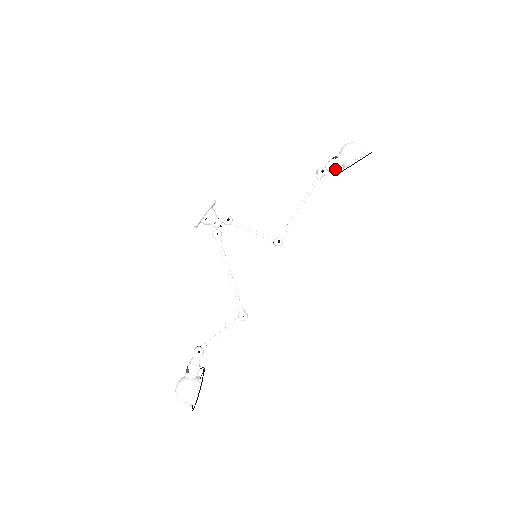
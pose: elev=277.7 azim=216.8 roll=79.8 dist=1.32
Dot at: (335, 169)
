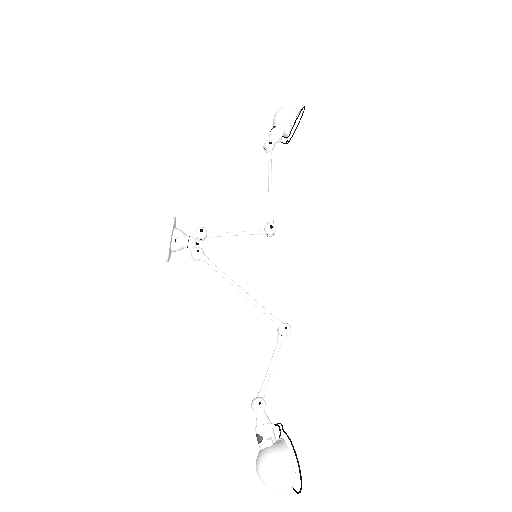
Dot at: (280, 137)
